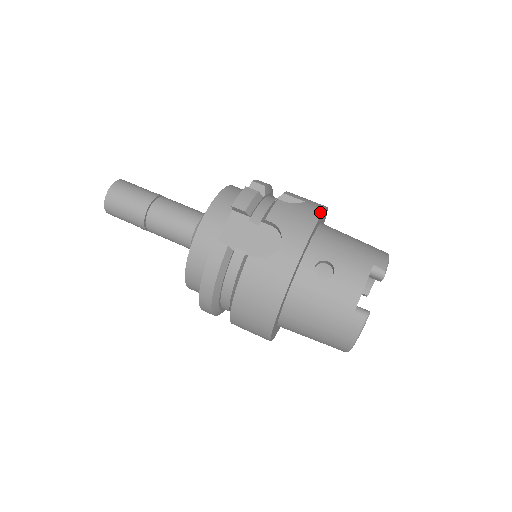
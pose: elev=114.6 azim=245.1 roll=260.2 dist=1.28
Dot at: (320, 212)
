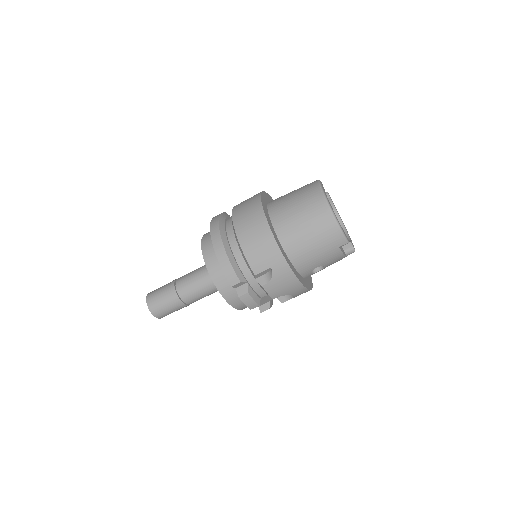
Dot at: (289, 269)
